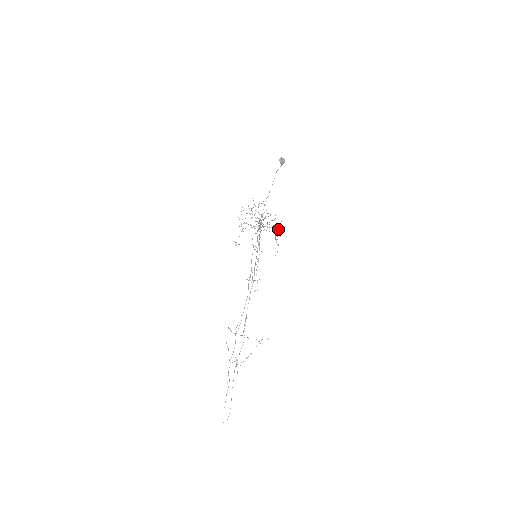
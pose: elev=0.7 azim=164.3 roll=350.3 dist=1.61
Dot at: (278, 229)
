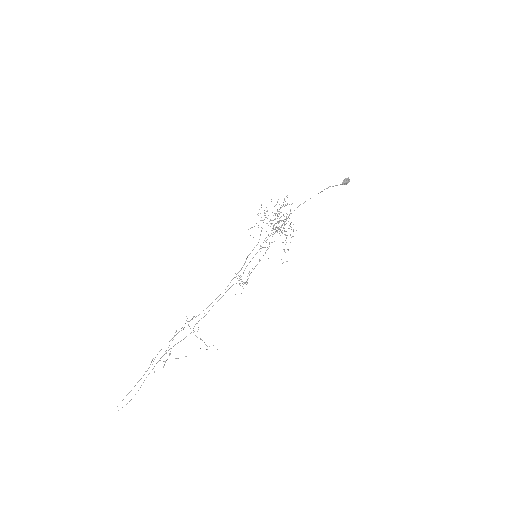
Dot at: occluded
